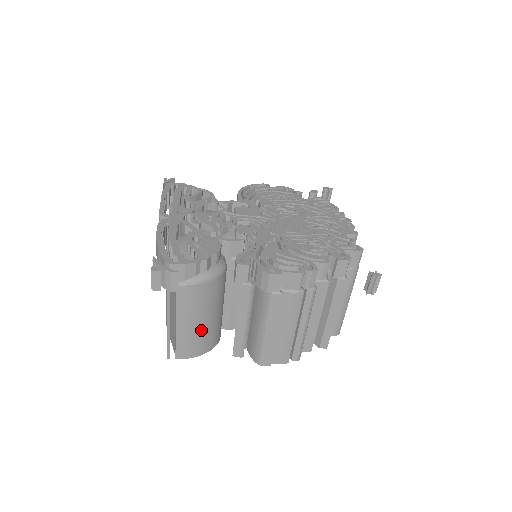
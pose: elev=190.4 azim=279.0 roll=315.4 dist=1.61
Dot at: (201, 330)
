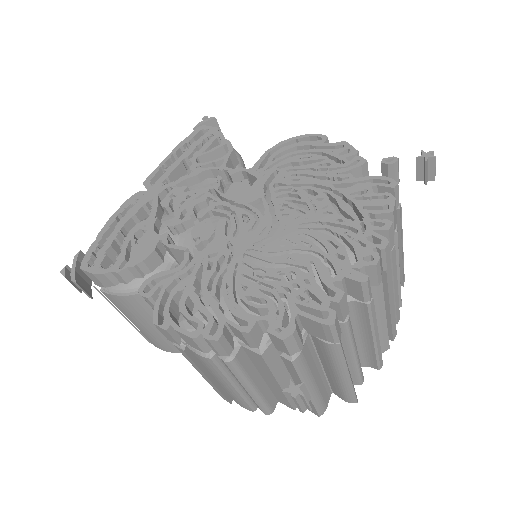
Dot at: (160, 334)
